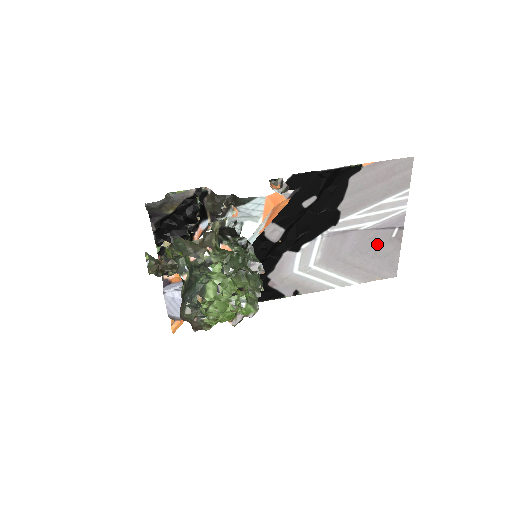
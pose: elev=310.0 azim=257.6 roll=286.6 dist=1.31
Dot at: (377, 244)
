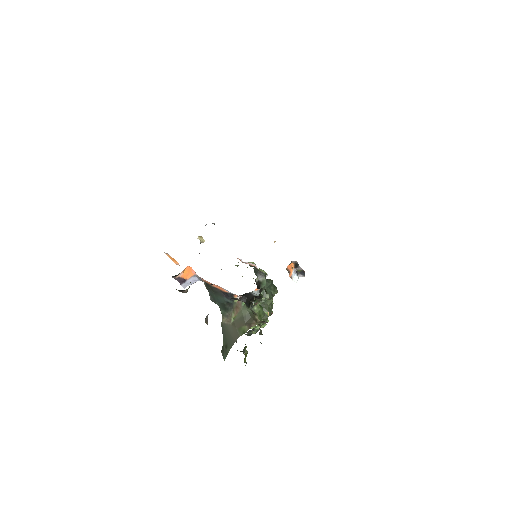
Dot at: occluded
